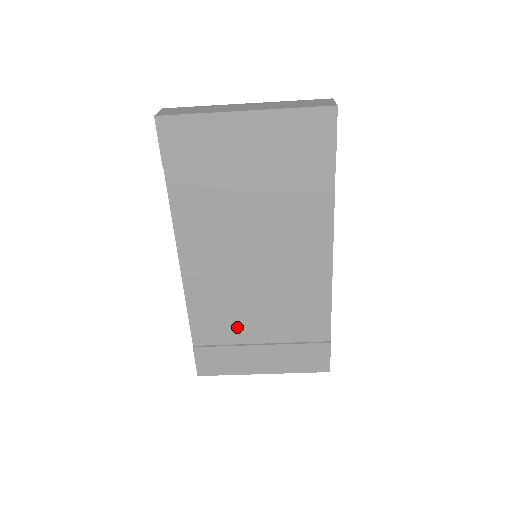
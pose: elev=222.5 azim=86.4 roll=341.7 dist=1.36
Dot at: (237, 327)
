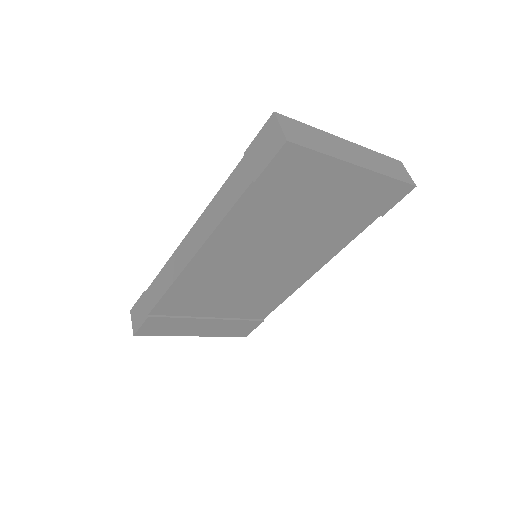
Dot at: (201, 305)
